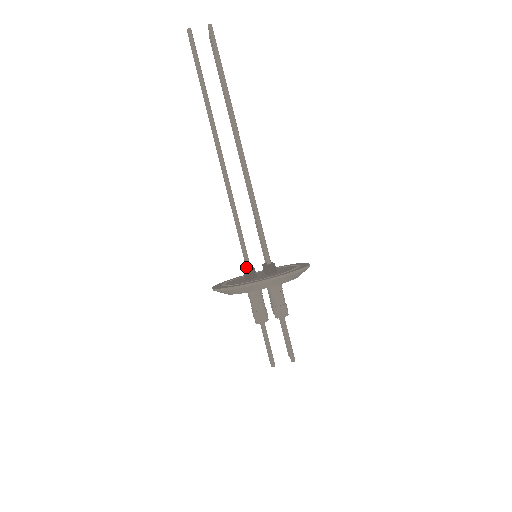
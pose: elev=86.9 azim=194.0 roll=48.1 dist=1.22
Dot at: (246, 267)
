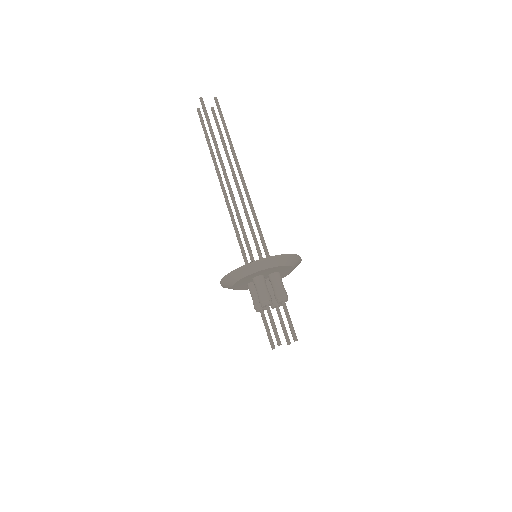
Dot at: (251, 260)
